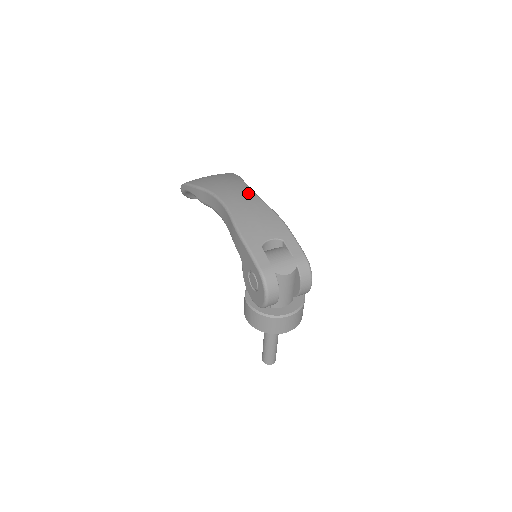
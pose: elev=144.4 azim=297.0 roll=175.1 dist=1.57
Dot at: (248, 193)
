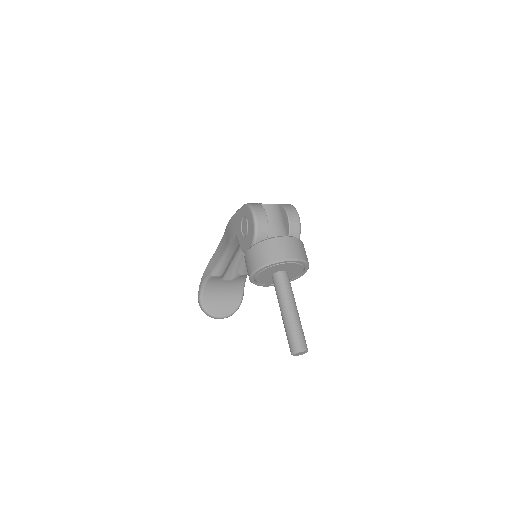
Dot at: occluded
